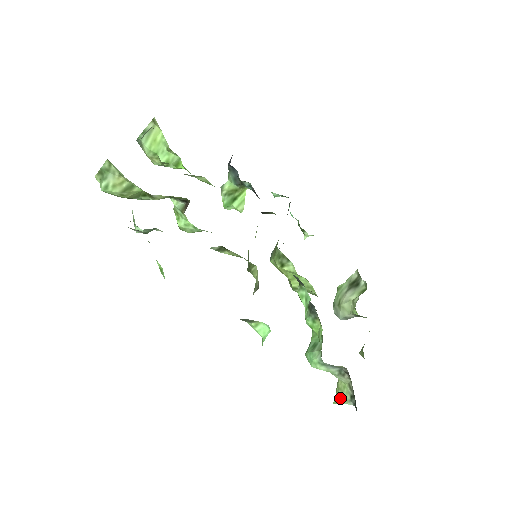
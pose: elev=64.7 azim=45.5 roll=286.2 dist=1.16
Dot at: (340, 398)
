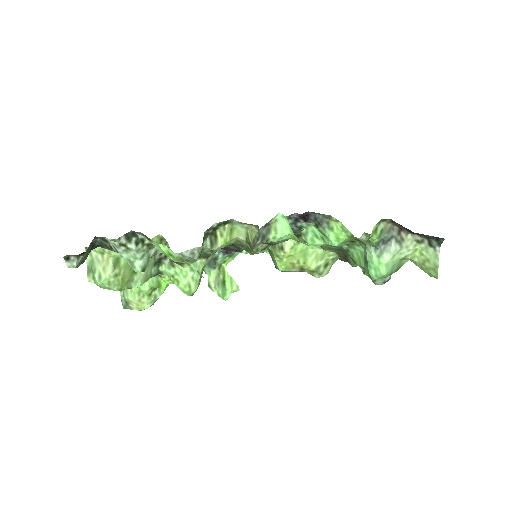
Dot at: (432, 265)
